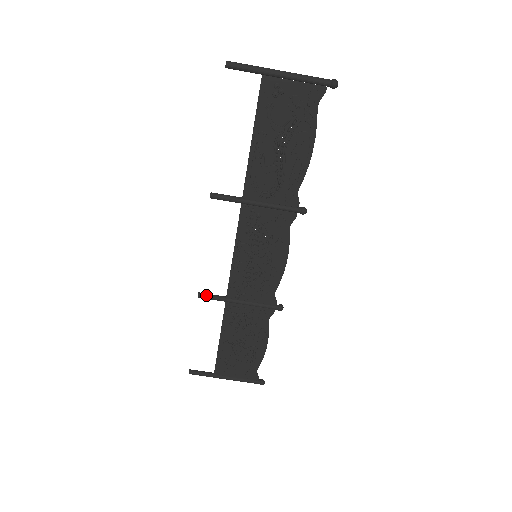
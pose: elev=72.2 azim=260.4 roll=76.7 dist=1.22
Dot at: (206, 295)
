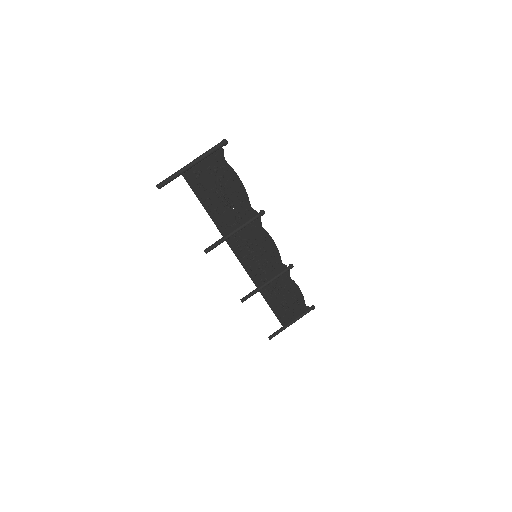
Dot at: (246, 298)
